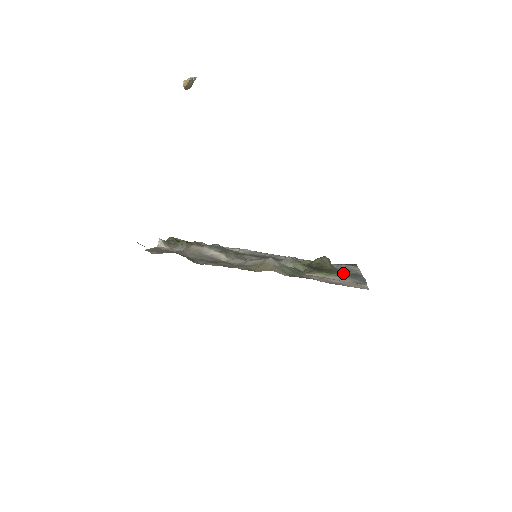
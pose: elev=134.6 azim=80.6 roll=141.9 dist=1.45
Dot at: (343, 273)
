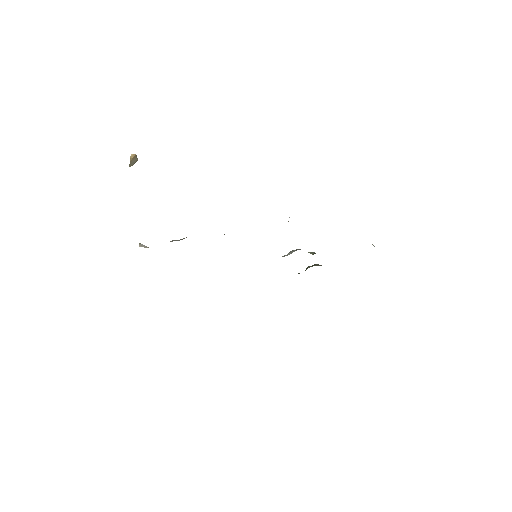
Dot at: occluded
